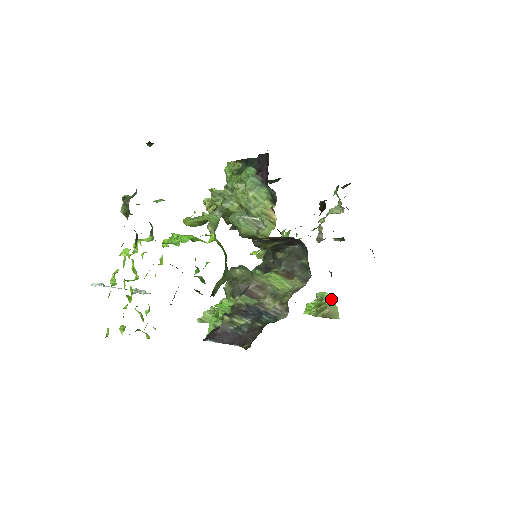
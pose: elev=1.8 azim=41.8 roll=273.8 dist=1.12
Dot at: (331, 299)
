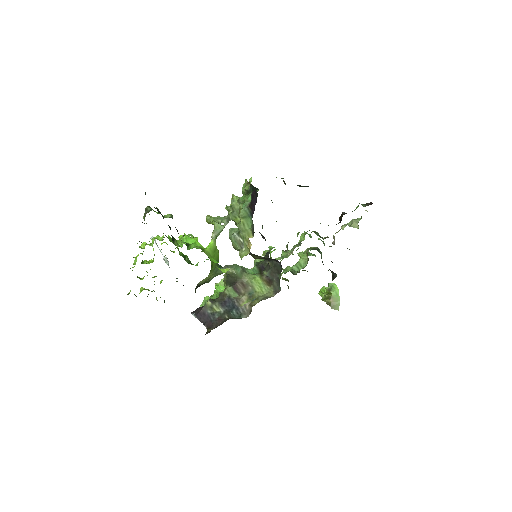
Dot at: (338, 292)
